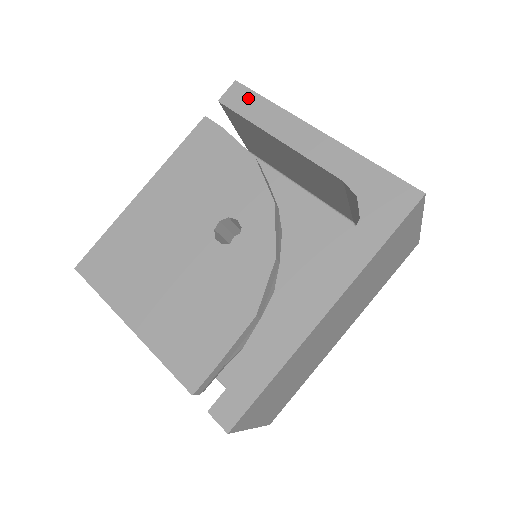
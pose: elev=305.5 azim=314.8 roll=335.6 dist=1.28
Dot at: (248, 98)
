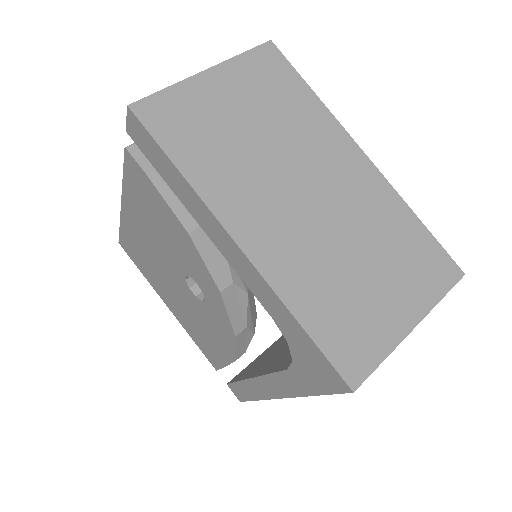
Dot at: (151, 146)
